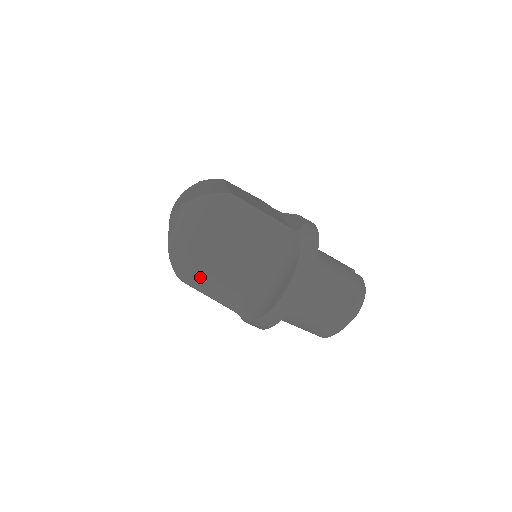
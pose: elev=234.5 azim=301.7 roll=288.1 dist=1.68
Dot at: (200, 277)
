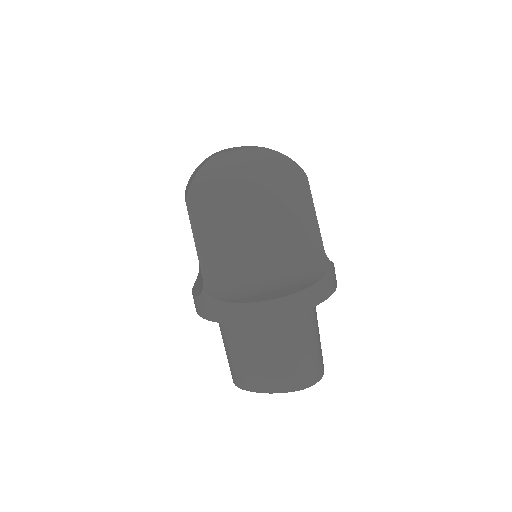
Dot at: (207, 215)
